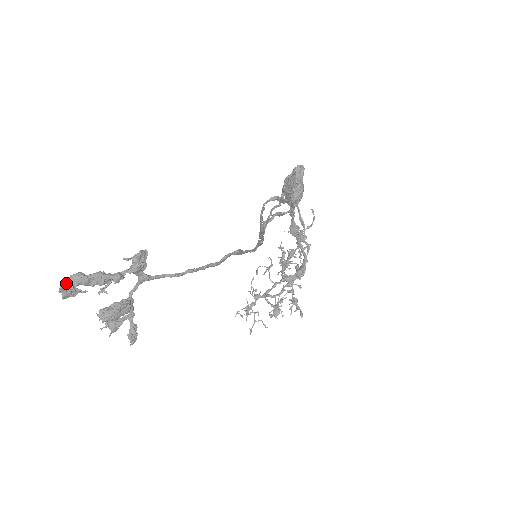
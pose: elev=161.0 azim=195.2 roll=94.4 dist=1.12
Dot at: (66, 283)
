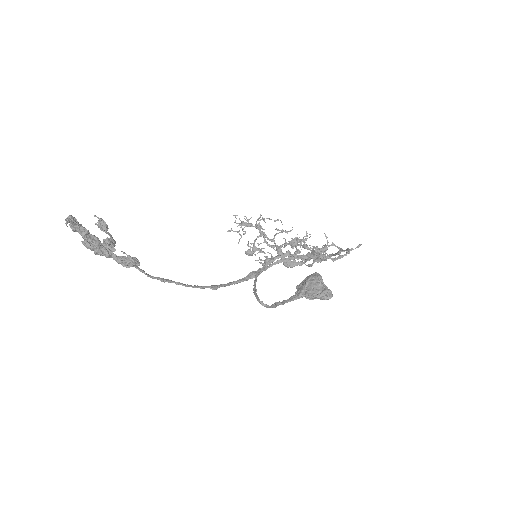
Dot at: (72, 226)
